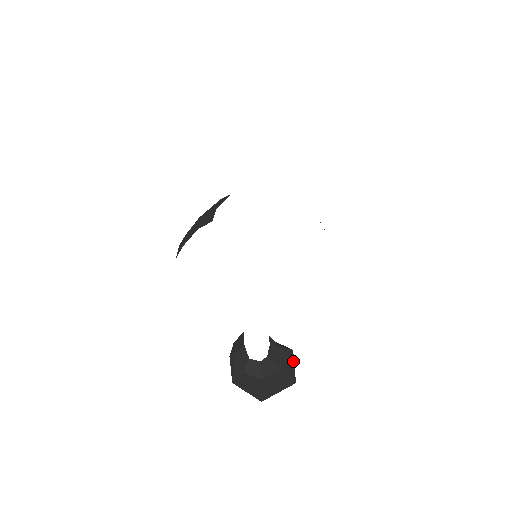
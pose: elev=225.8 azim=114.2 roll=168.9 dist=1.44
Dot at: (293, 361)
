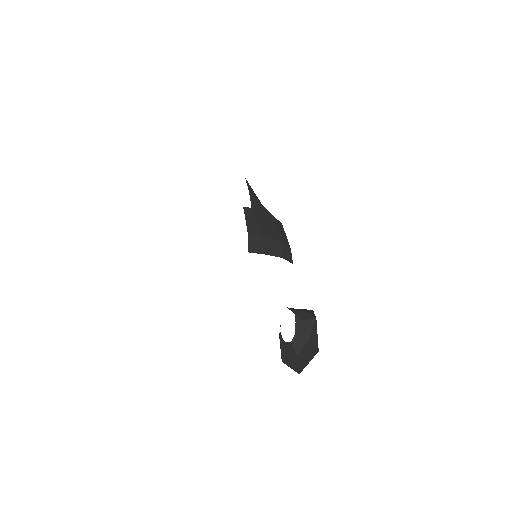
Dot at: (316, 329)
